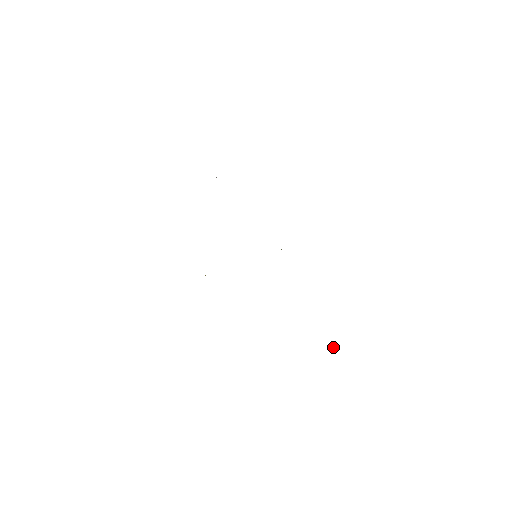
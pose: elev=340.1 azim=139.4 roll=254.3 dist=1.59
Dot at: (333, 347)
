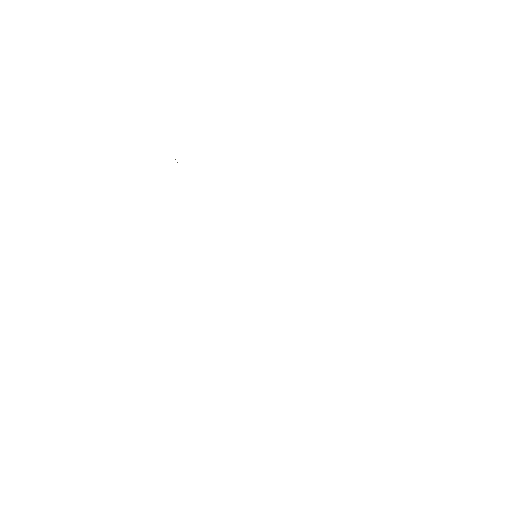
Dot at: occluded
